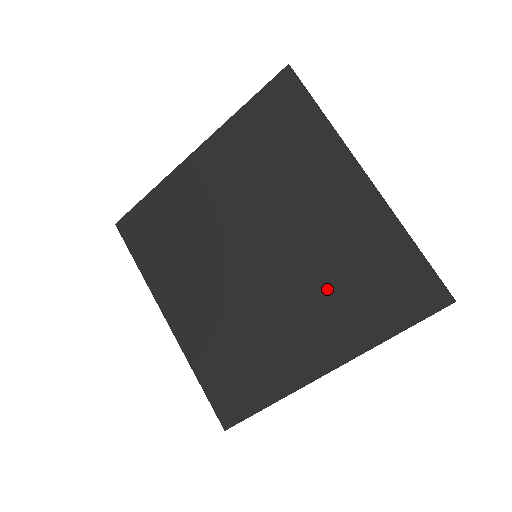
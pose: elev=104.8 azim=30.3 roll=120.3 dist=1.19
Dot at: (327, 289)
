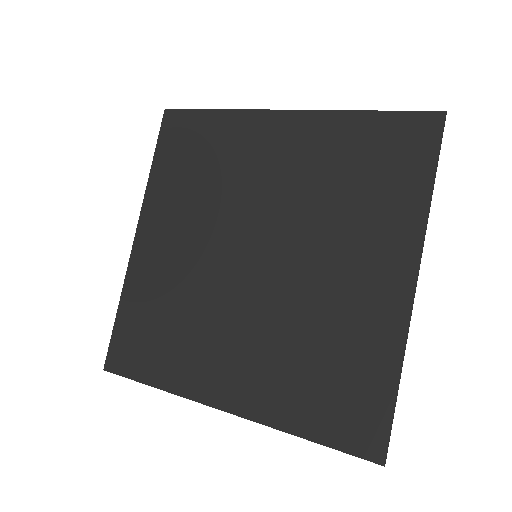
Dot at: (340, 213)
